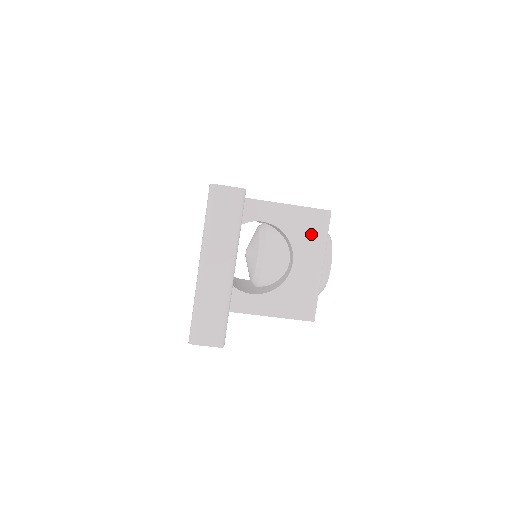
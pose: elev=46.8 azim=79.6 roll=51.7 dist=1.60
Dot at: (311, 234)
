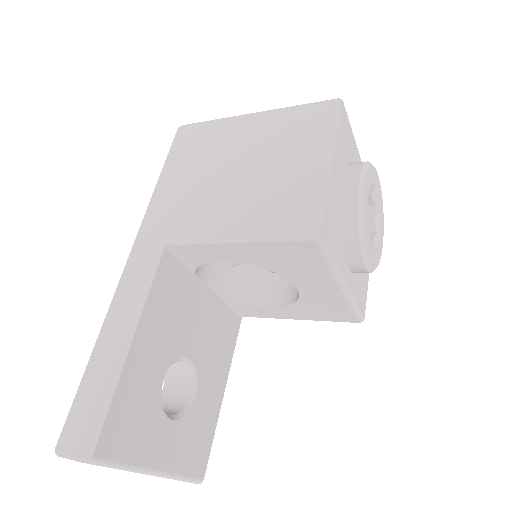
Dot at: (302, 265)
